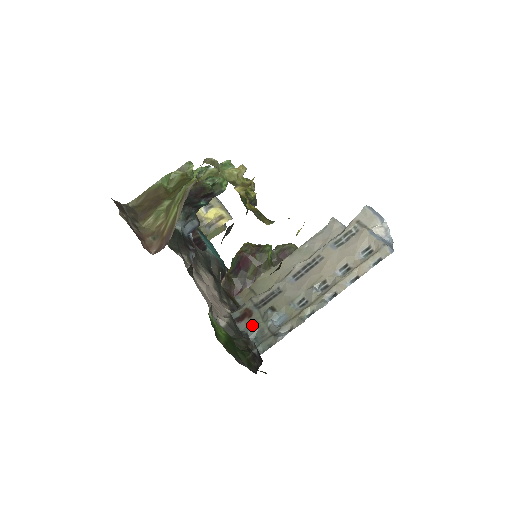
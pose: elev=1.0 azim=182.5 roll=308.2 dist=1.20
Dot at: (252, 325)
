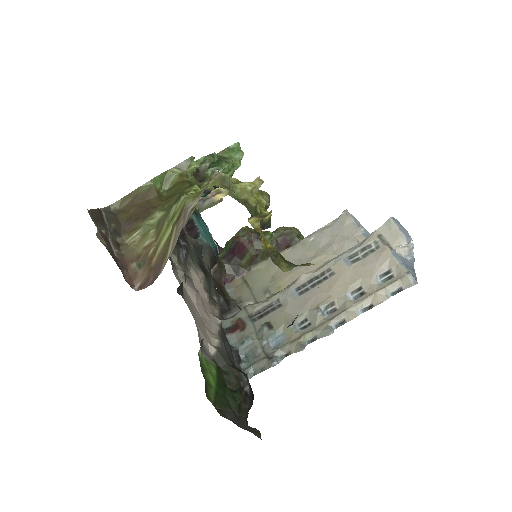
Dot at: (244, 341)
